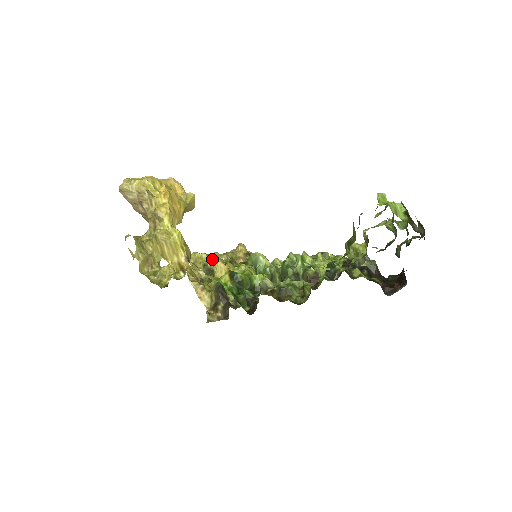
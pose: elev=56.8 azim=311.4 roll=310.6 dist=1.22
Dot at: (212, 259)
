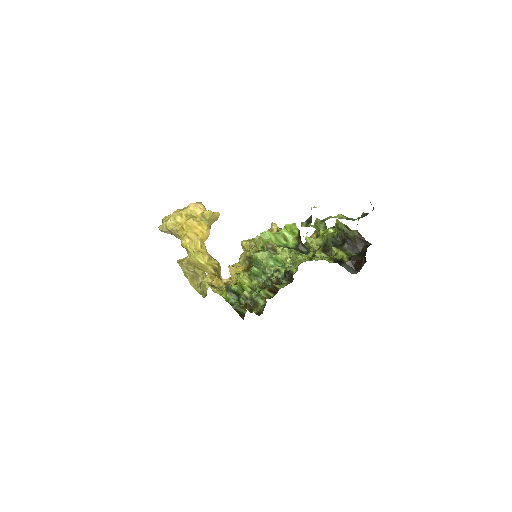
Dot at: occluded
